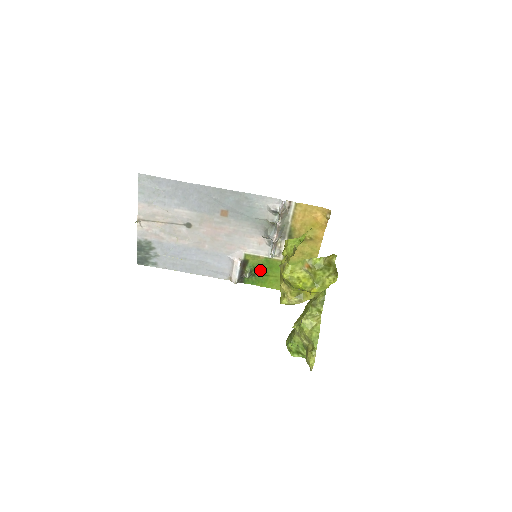
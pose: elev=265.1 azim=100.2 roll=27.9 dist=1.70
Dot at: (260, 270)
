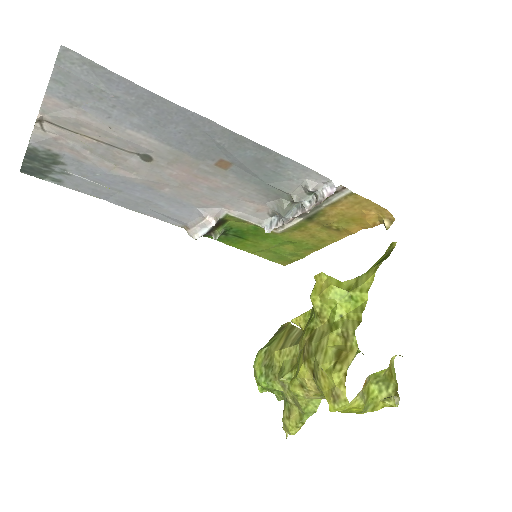
Dot at: (238, 232)
